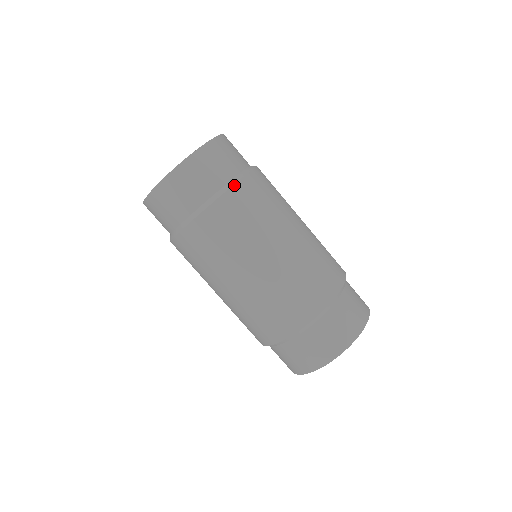
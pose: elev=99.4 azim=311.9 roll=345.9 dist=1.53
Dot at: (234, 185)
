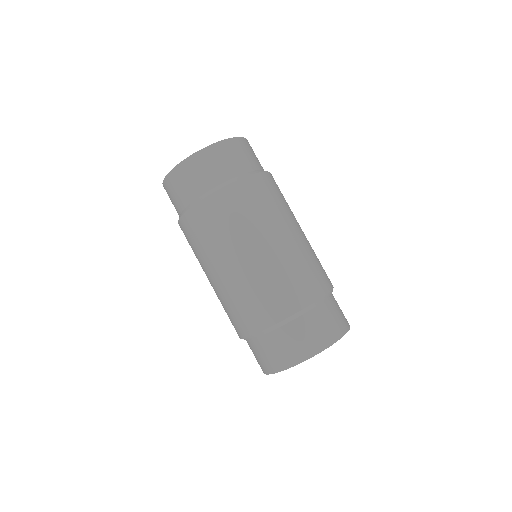
Dot at: (237, 181)
